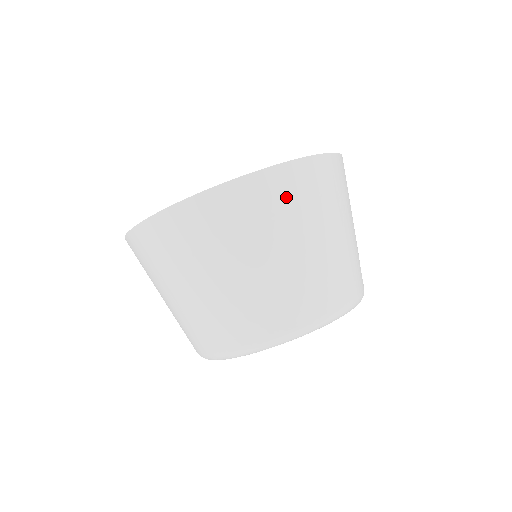
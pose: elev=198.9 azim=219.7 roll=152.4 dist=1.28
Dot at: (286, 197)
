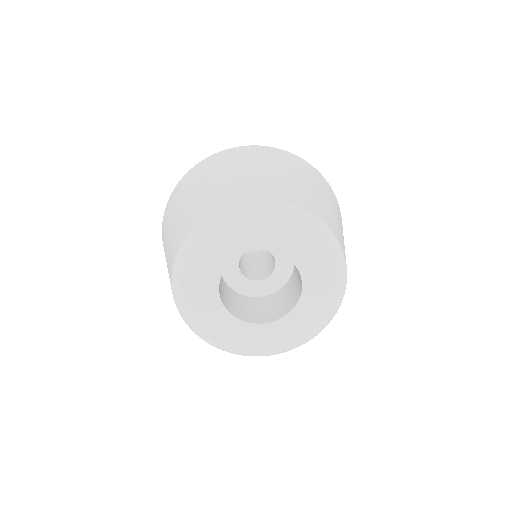
Dot at: (312, 173)
